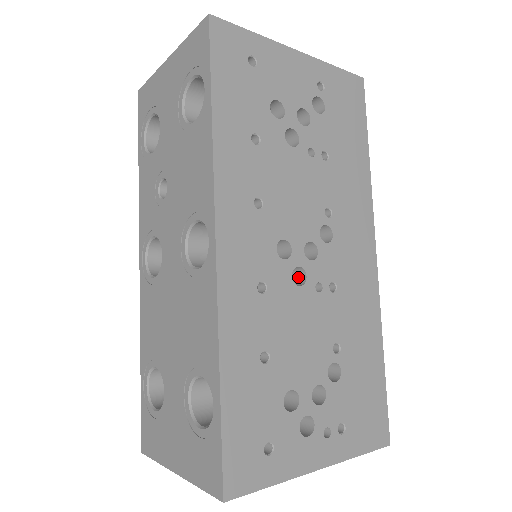
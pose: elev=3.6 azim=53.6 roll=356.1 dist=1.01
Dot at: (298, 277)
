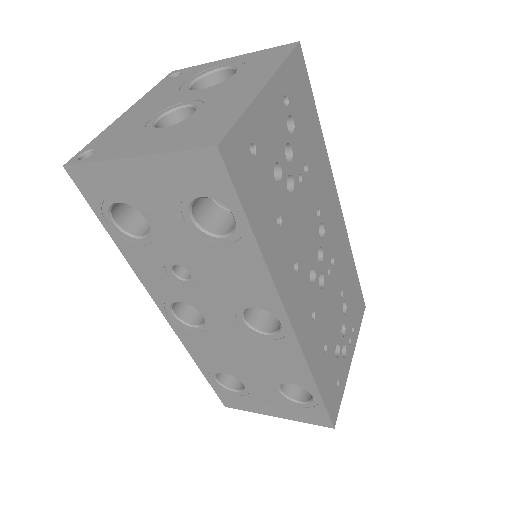
Dot at: occluded
